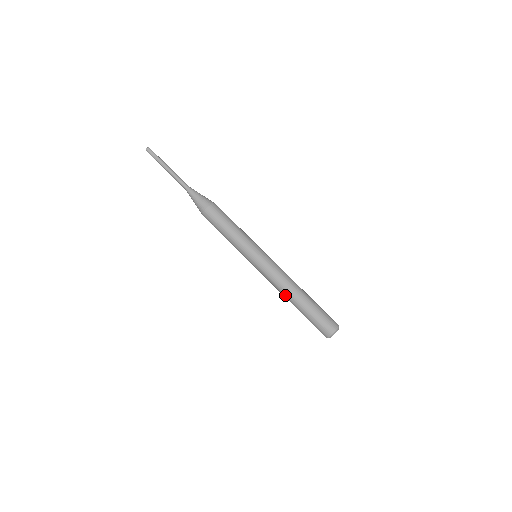
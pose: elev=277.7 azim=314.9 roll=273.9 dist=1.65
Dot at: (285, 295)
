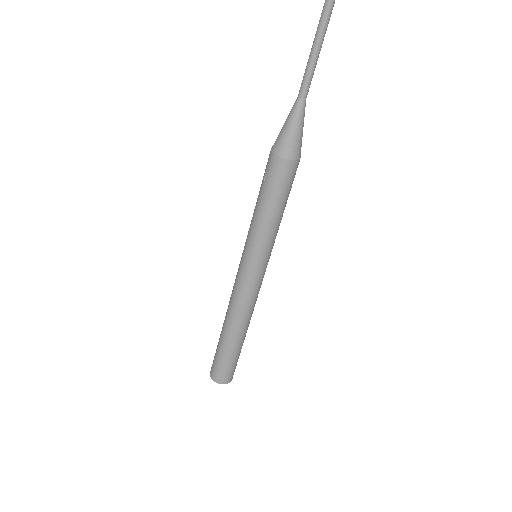
Dot at: (229, 317)
